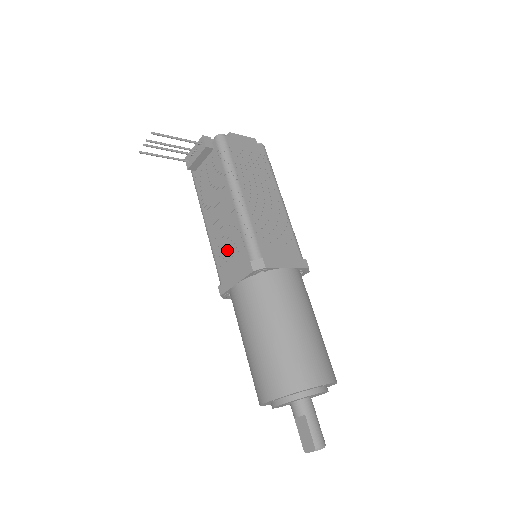
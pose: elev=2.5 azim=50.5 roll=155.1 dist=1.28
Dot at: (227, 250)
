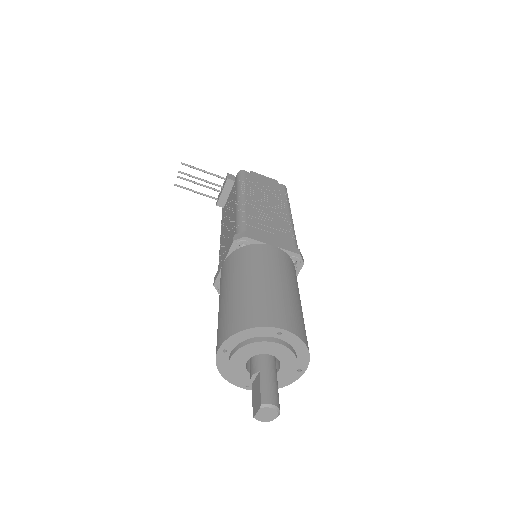
Dot at: (226, 245)
